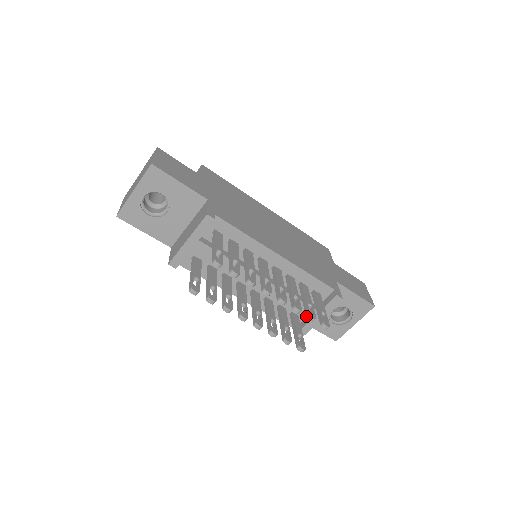
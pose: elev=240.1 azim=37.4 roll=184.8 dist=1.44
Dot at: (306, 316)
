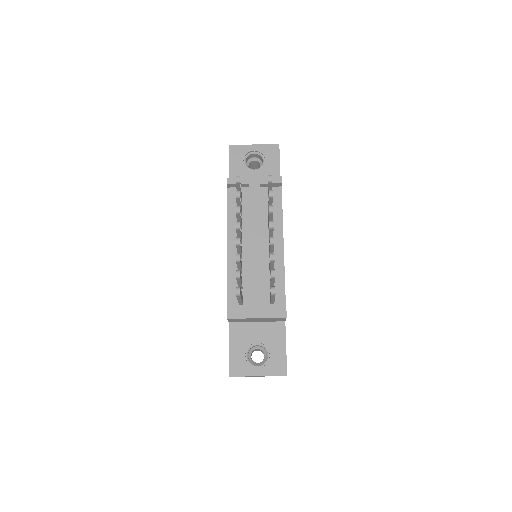
Dot at: occluded
